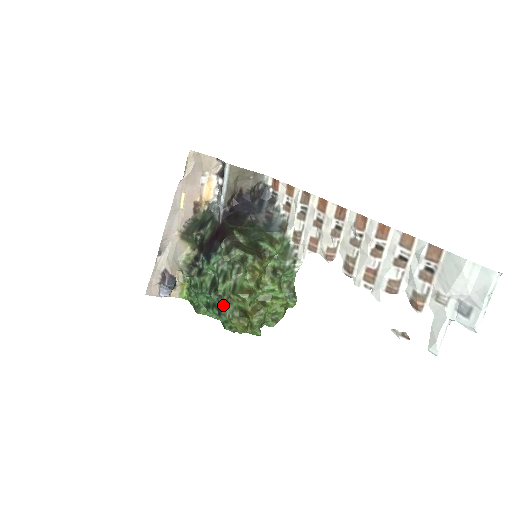
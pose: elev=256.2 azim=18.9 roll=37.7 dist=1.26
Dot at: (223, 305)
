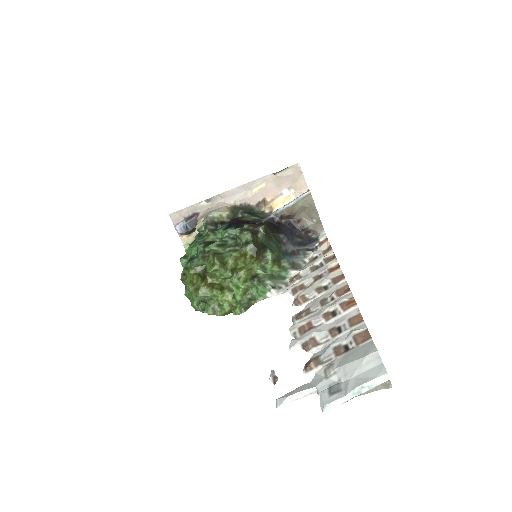
Dot at: (199, 257)
